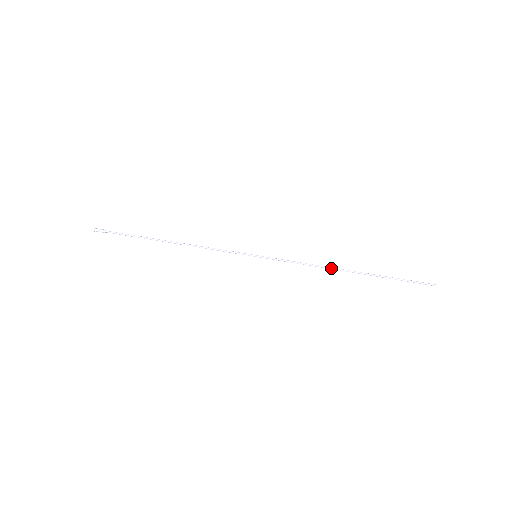
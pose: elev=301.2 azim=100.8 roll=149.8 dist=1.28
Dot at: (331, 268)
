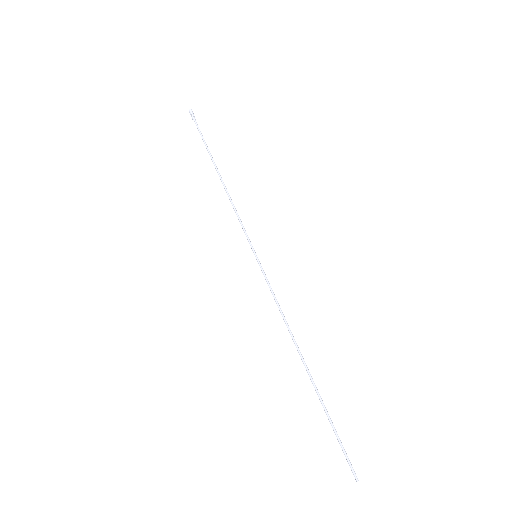
Dot at: occluded
